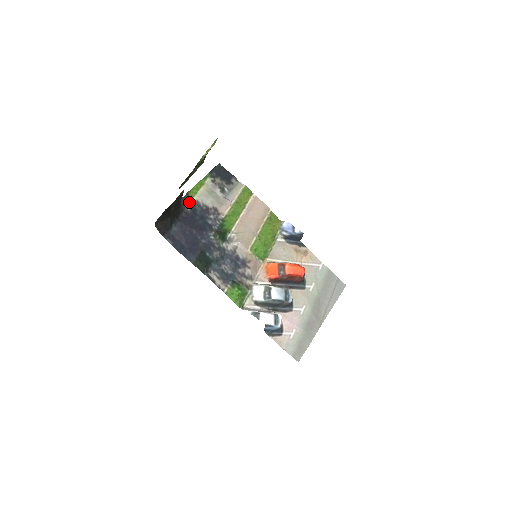
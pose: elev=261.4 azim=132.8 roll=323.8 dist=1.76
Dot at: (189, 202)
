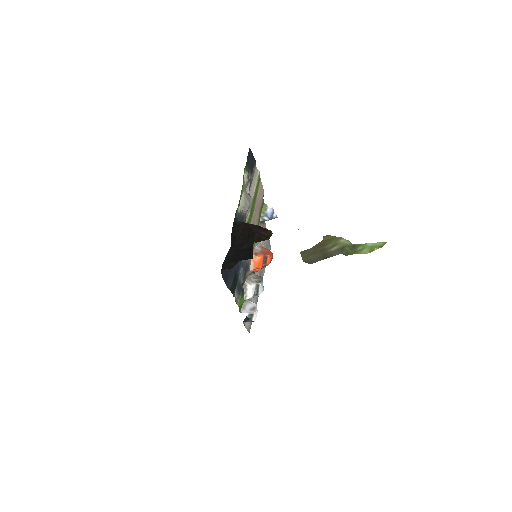
Dot at: (236, 215)
